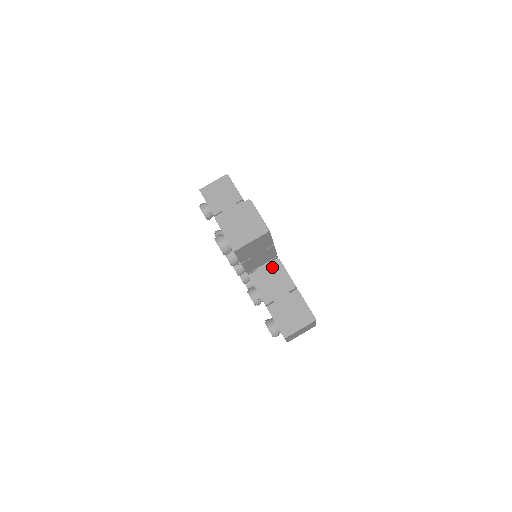
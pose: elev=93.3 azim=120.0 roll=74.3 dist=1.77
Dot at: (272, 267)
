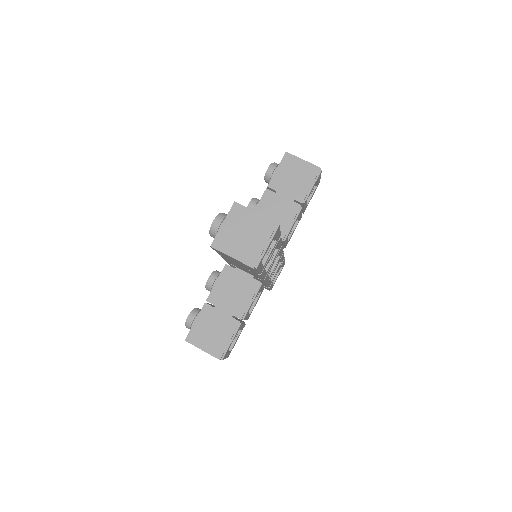
Dot at: (249, 282)
